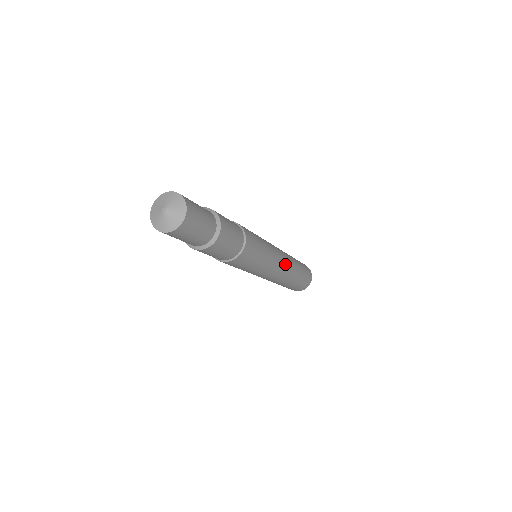
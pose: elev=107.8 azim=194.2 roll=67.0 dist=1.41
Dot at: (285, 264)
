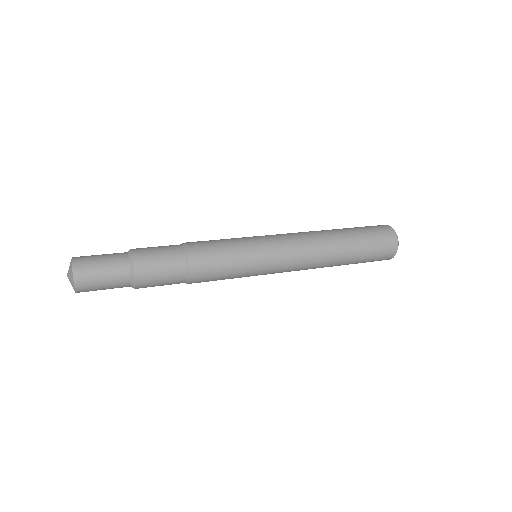
Dot at: (300, 266)
